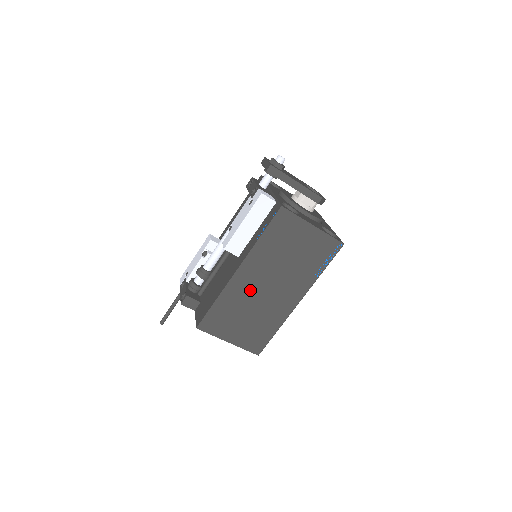
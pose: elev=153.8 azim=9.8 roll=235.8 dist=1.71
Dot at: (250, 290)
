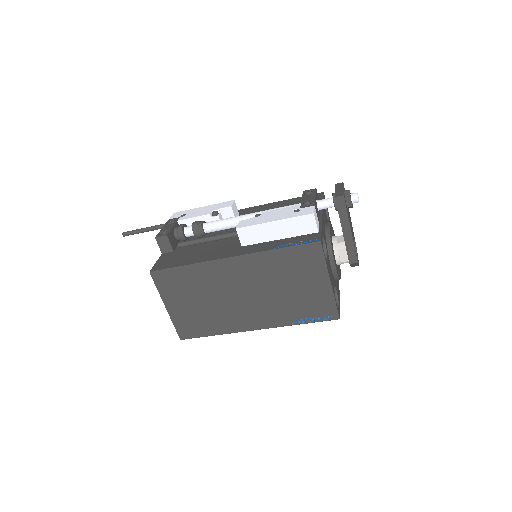
Dot at: (225, 283)
